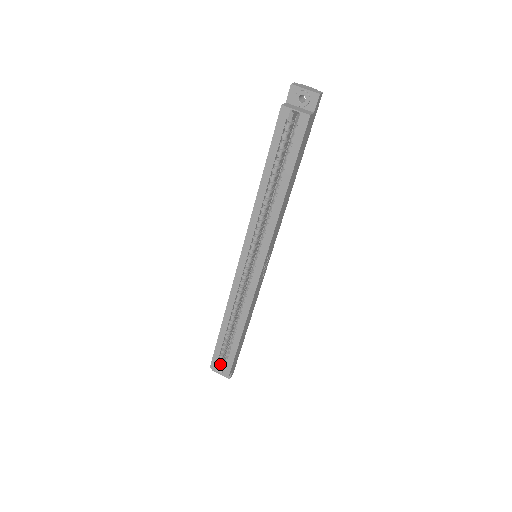
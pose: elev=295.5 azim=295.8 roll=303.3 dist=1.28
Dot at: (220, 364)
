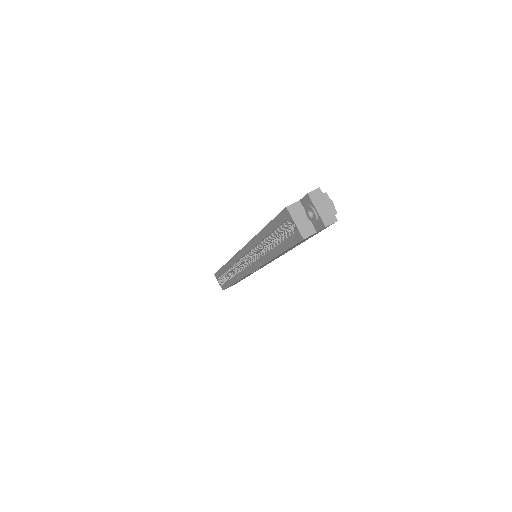
Dot at: (221, 279)
